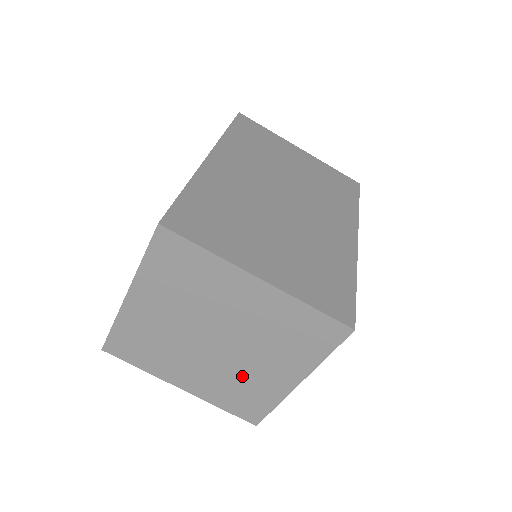
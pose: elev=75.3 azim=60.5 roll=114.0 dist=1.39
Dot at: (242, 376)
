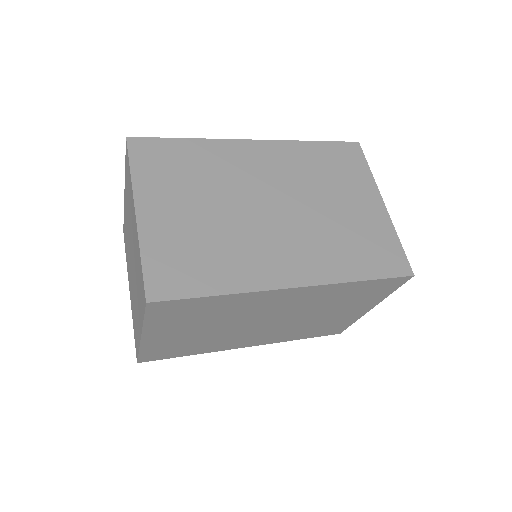
Dot at: occluded
